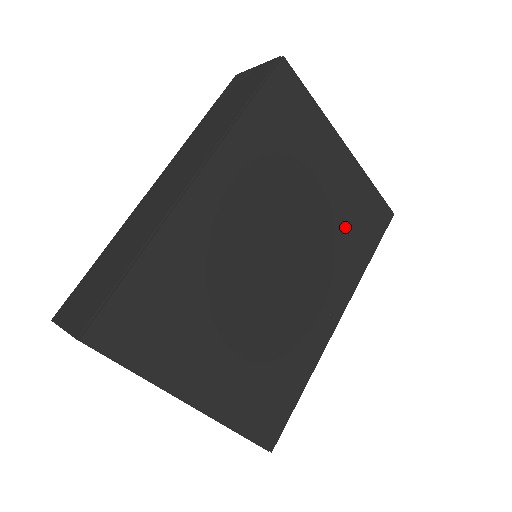
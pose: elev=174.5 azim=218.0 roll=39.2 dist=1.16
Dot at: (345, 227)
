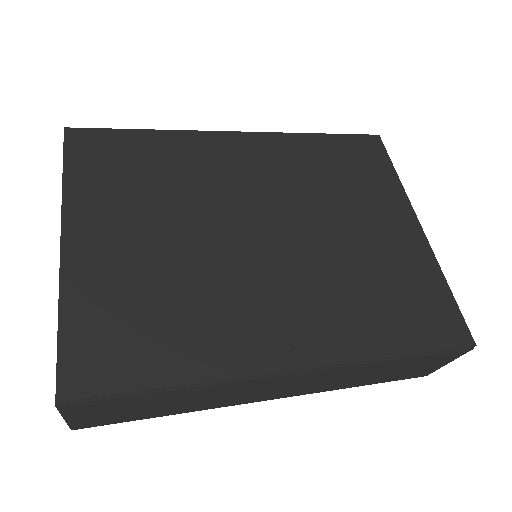
Dot at: (376, 285)
